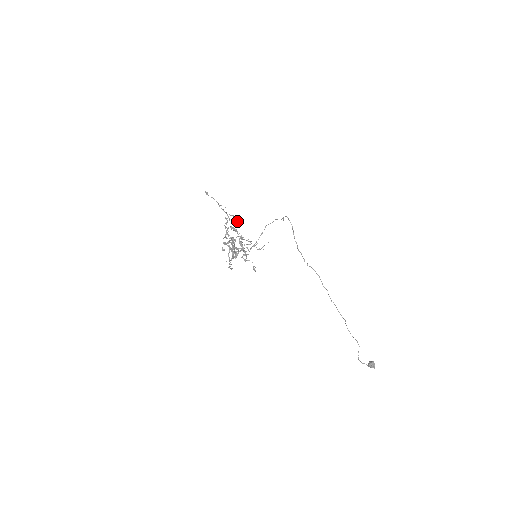
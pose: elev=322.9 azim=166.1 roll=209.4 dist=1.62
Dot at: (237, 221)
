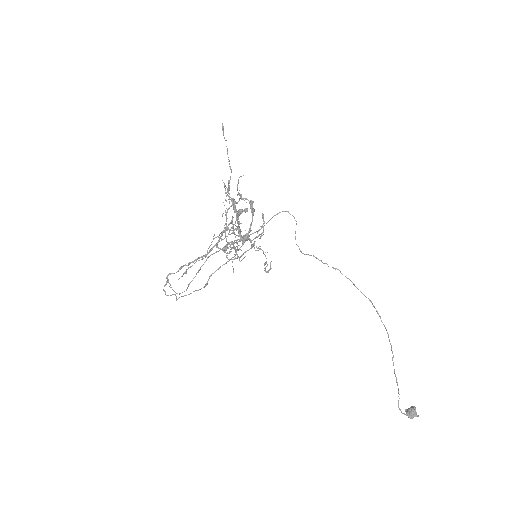
Dot at: (229, 201)
